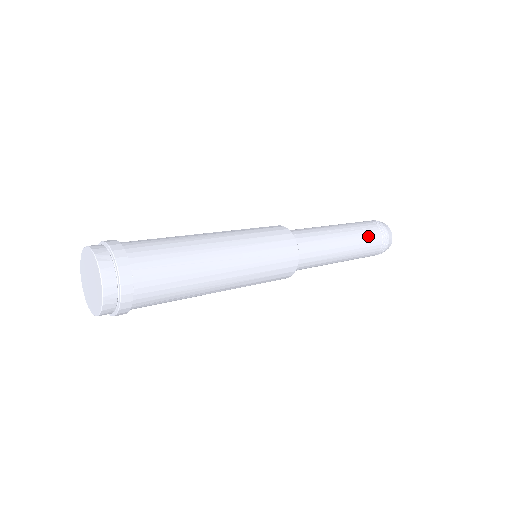
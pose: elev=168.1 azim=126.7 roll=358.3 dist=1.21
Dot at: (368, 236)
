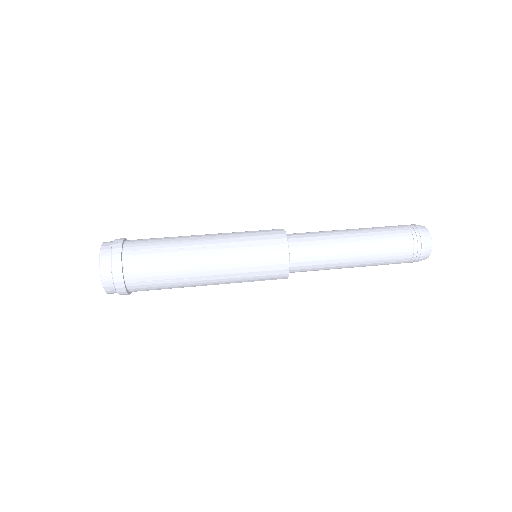
Dot at: (391, 257)
